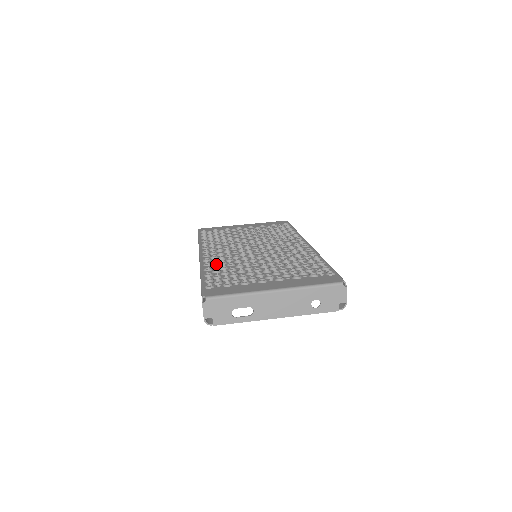
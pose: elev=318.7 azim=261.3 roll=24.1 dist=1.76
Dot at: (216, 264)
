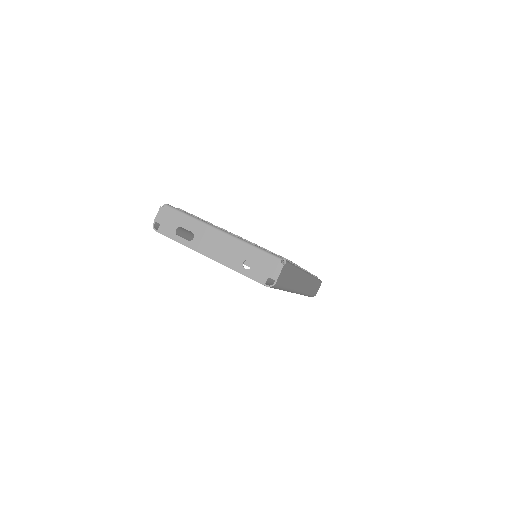
Dot at: occluded
